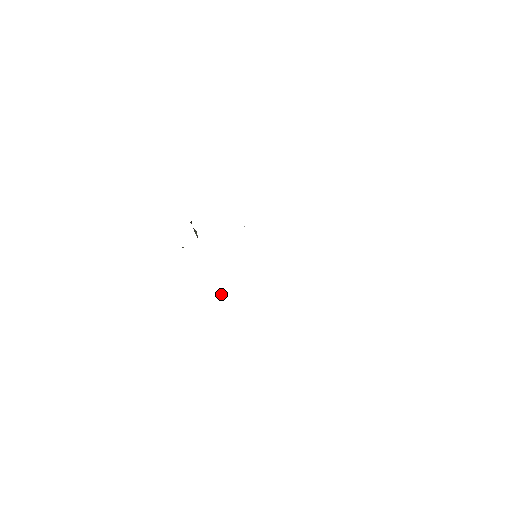
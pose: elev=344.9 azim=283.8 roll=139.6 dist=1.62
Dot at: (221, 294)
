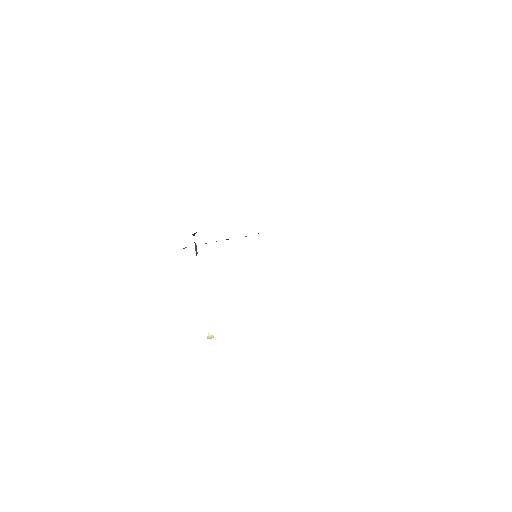
Dot at: occluded
